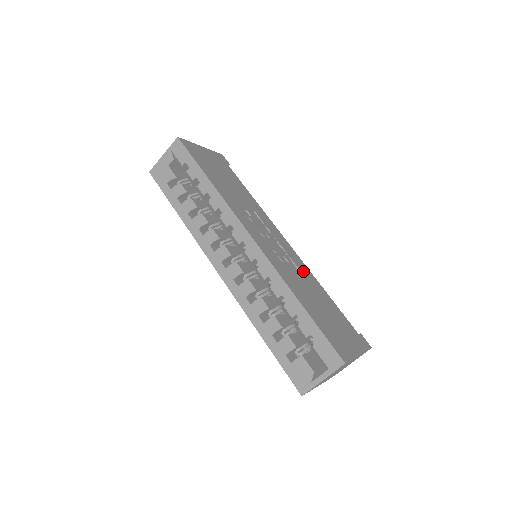
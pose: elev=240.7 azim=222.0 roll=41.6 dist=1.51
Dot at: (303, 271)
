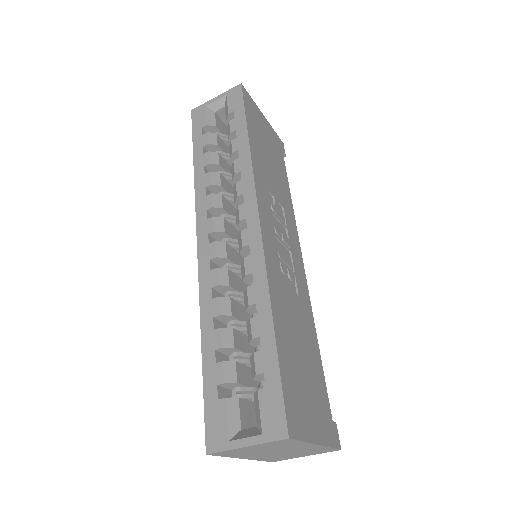
Dot at: (303, 302)
